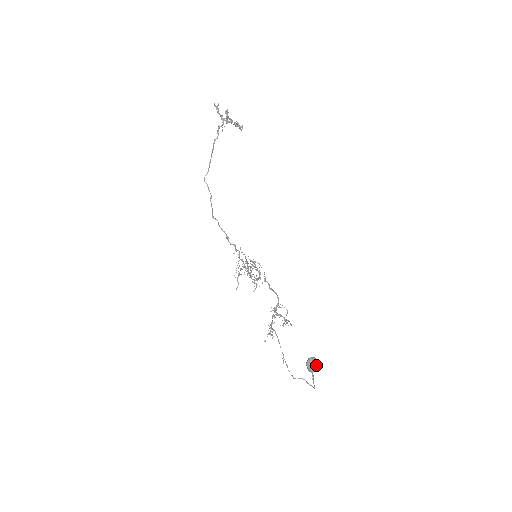
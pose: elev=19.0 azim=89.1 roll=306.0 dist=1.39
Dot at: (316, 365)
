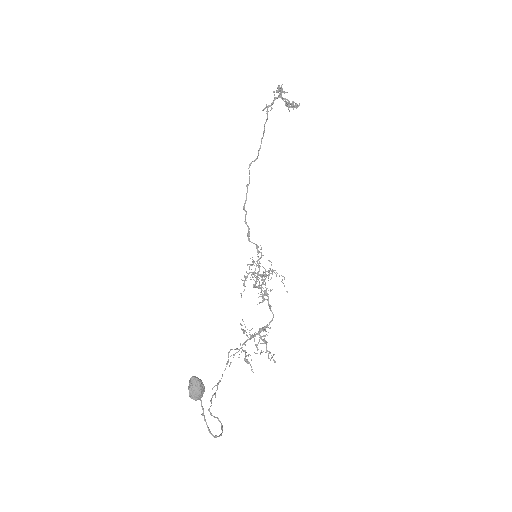
Dot at: (195, 389)
